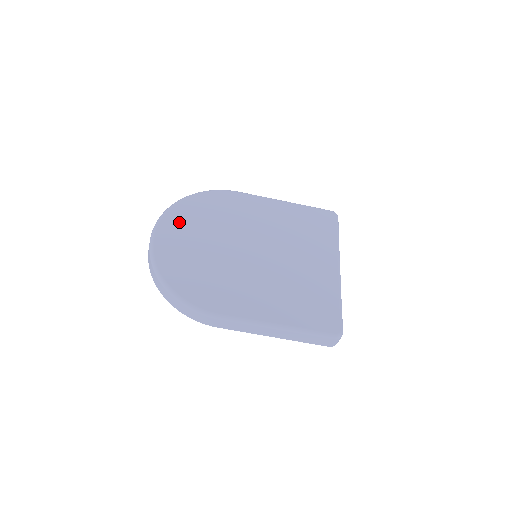
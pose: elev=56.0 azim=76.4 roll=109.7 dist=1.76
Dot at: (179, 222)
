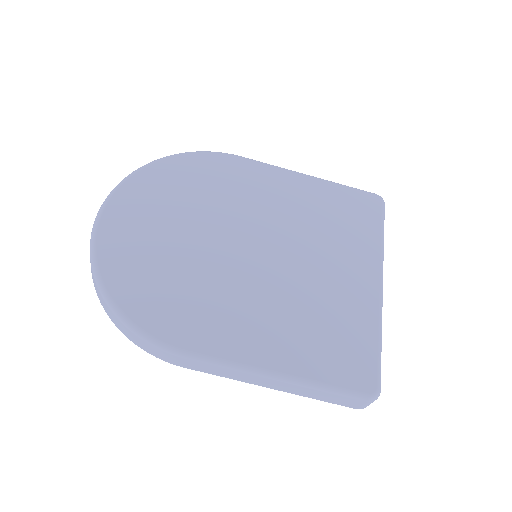
Dot at: (143, 196)
